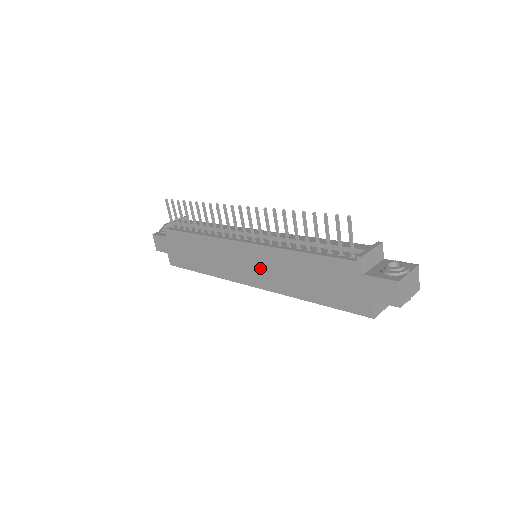
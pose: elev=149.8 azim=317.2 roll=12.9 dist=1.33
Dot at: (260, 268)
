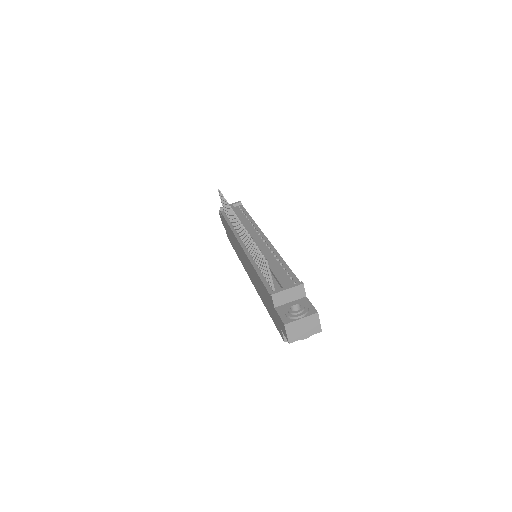
Dot at: (249, 269)
